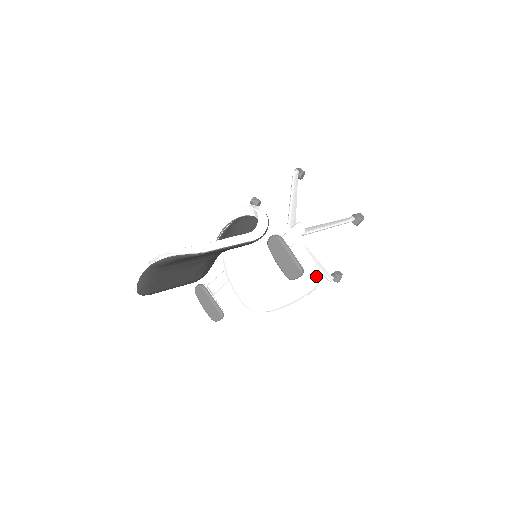
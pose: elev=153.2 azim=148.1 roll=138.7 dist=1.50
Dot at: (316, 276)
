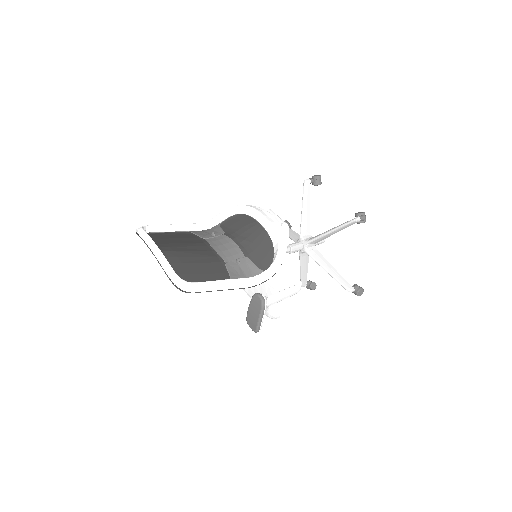
Dot at: (274, 318)
